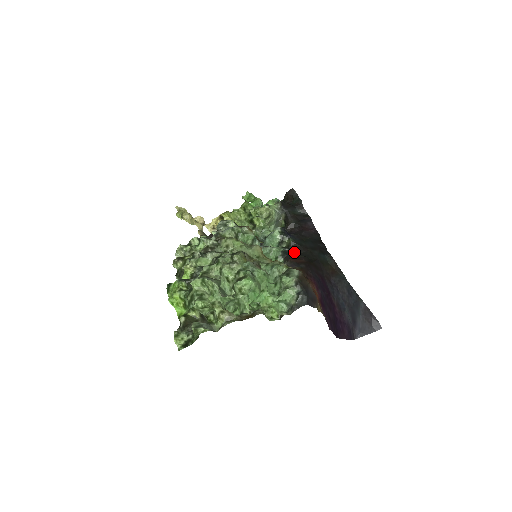
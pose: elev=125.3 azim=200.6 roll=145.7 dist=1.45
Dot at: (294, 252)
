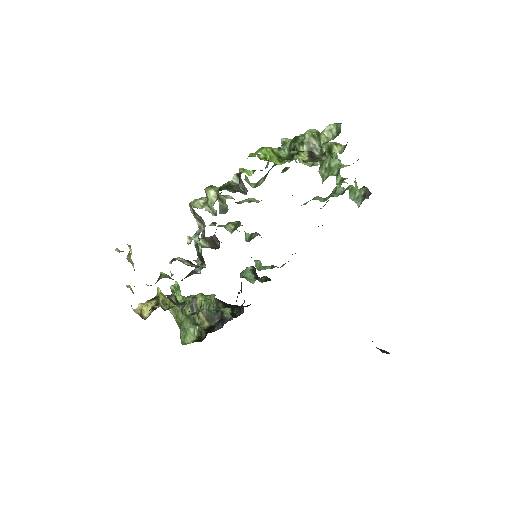
Dot at: occluded
